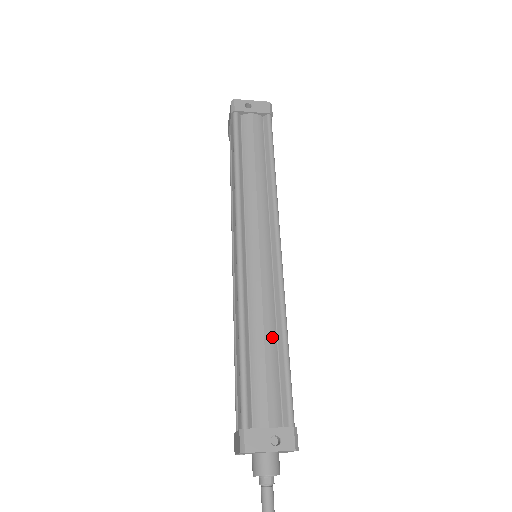
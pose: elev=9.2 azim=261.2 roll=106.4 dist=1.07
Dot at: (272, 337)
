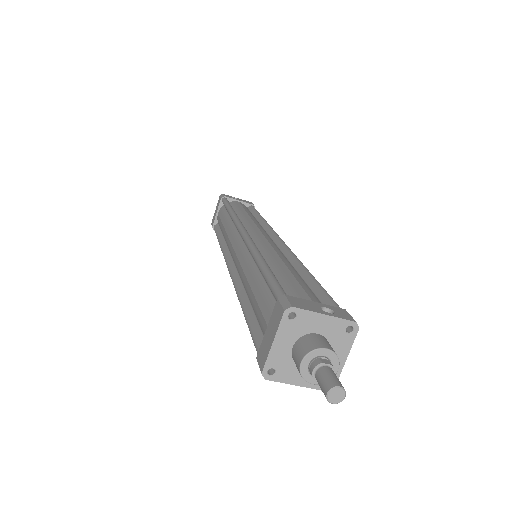
Dot at: (293, 269)
